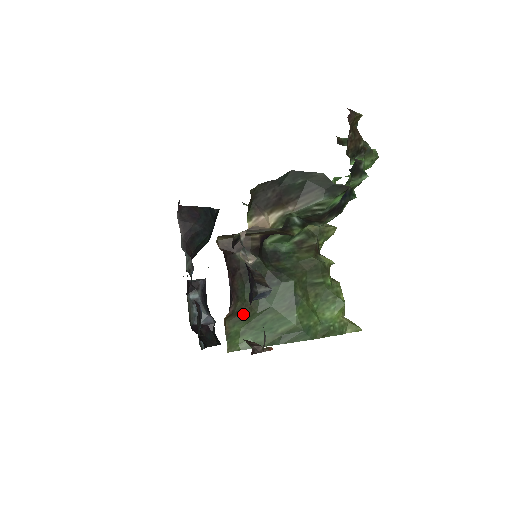
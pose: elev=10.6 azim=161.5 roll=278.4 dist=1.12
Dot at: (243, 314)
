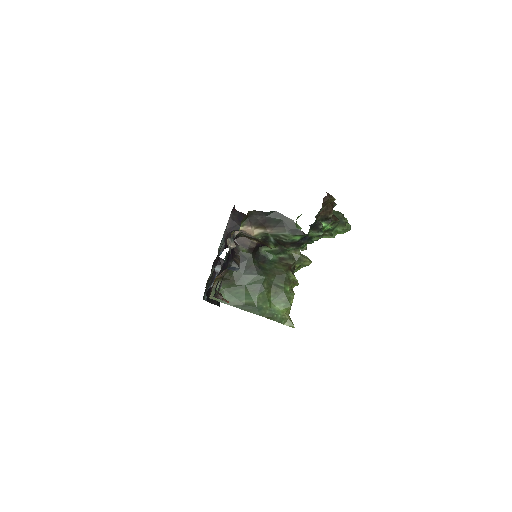
Dot at: (228, 281)
